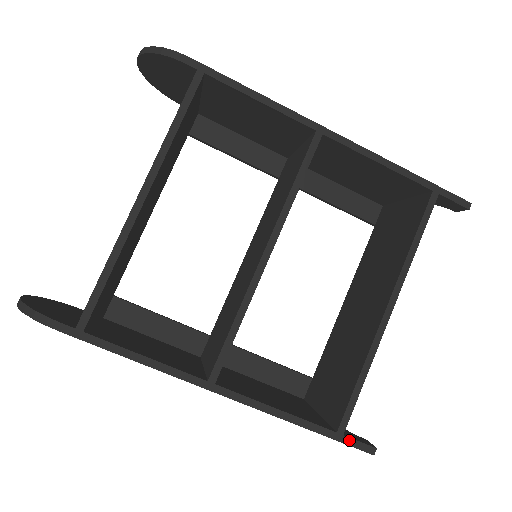
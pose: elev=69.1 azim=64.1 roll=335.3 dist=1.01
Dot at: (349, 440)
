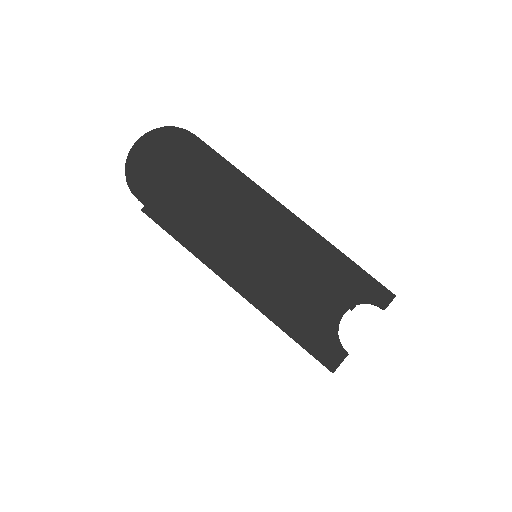
Dot at: (375, 280)
